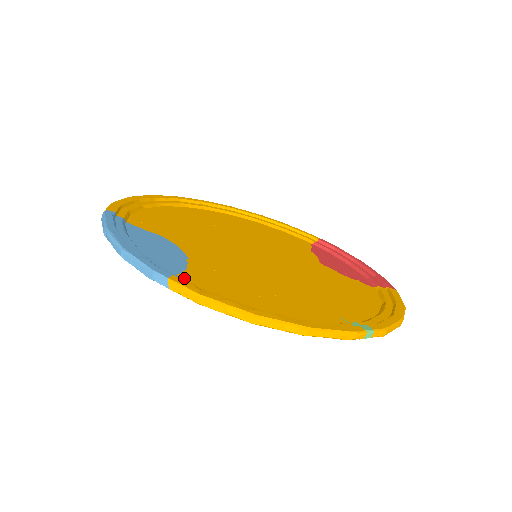
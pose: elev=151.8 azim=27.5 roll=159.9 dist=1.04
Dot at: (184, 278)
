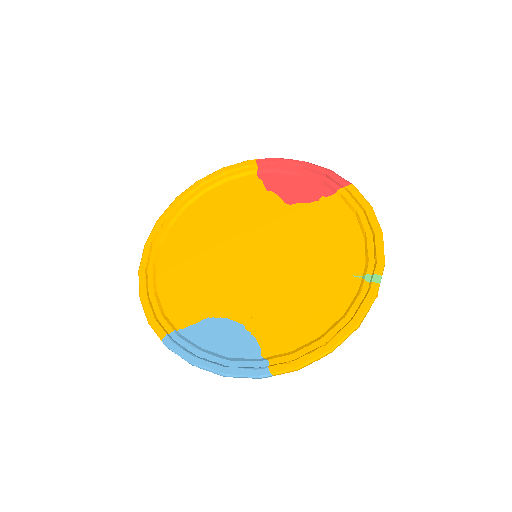
Dot at: (268, 354)
